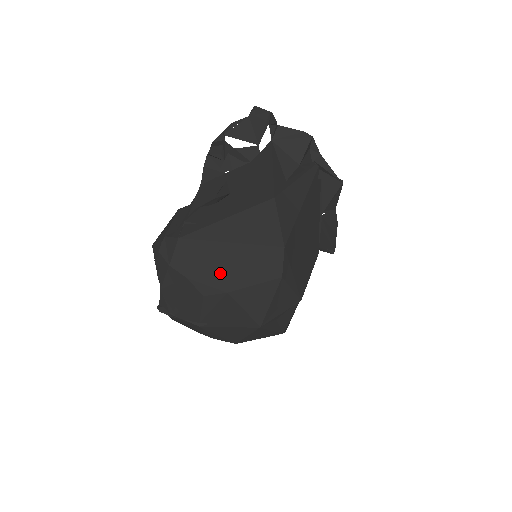
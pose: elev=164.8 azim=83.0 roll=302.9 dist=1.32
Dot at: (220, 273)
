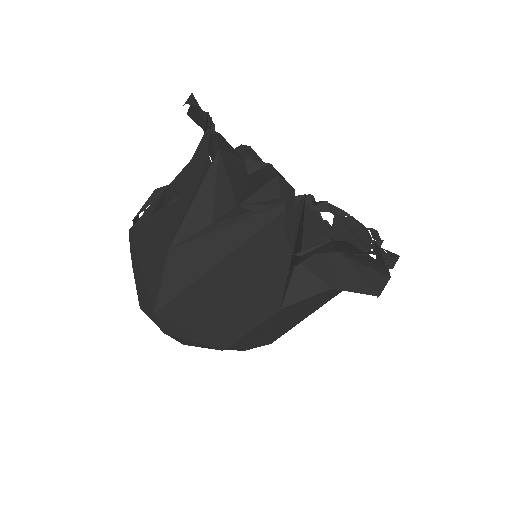
Dot at: (138, 287)
